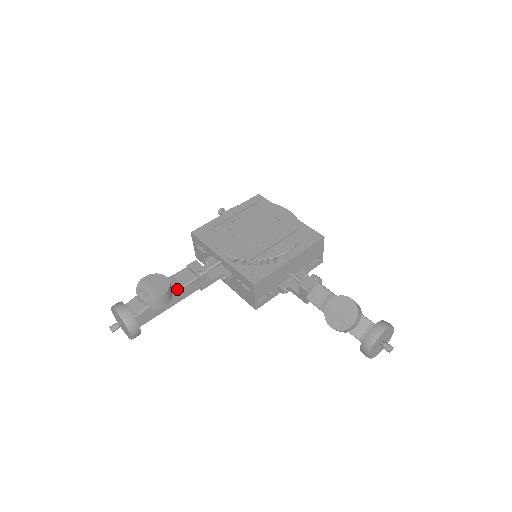
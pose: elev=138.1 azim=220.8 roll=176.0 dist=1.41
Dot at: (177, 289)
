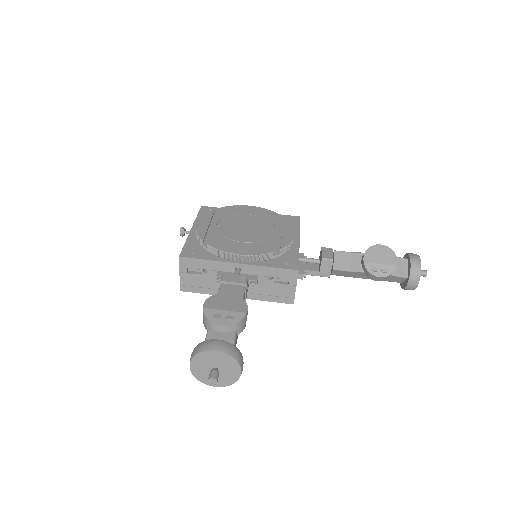
Dot at: occluded
